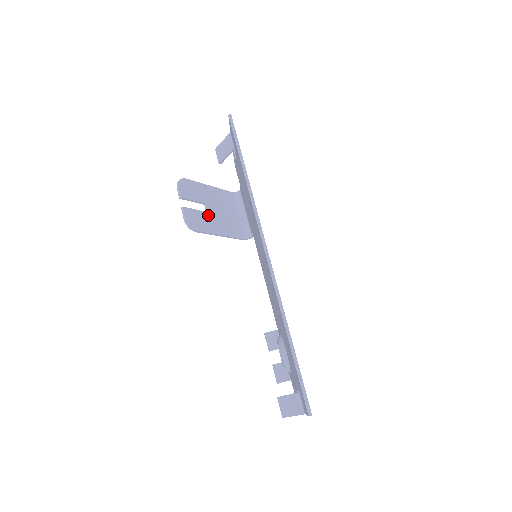
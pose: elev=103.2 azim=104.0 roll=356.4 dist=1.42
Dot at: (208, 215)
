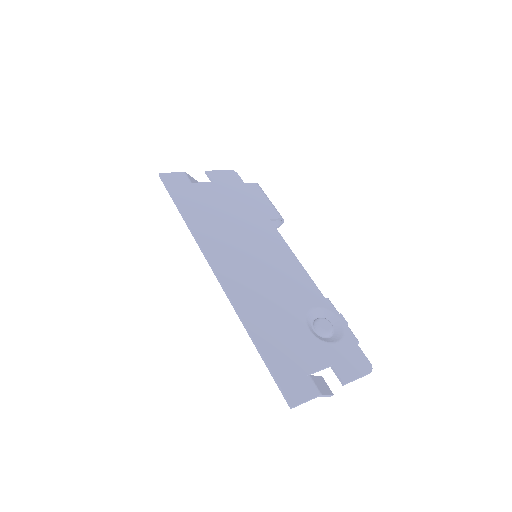
Dot at: occluded
